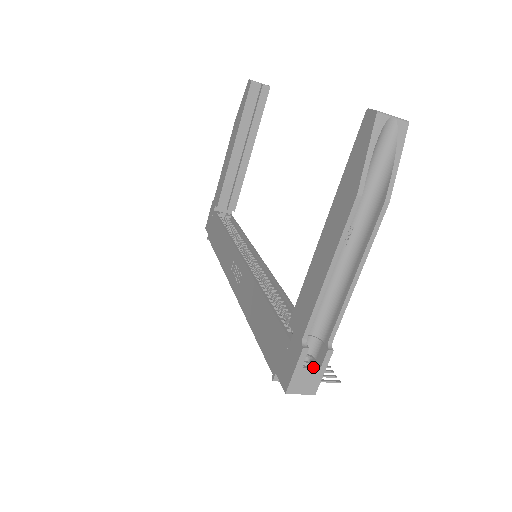
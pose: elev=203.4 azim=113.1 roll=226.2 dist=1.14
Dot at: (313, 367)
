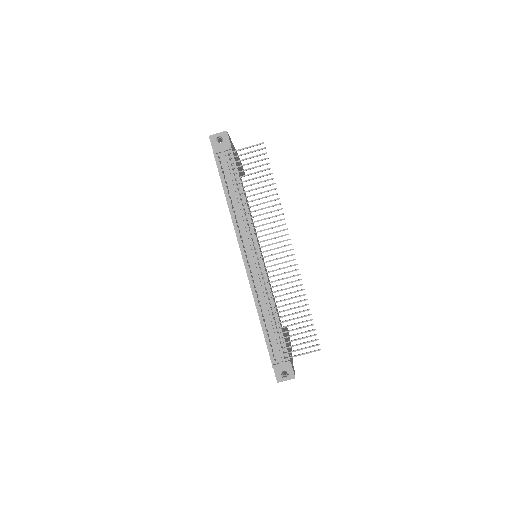
Dot at: occluded
